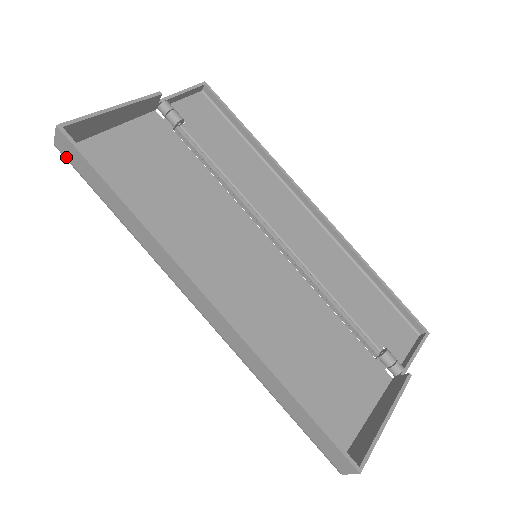
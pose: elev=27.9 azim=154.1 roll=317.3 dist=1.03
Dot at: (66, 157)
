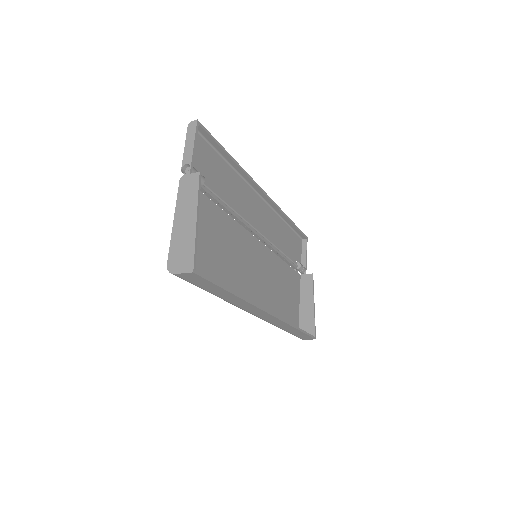
Dot at: (184, 279)
